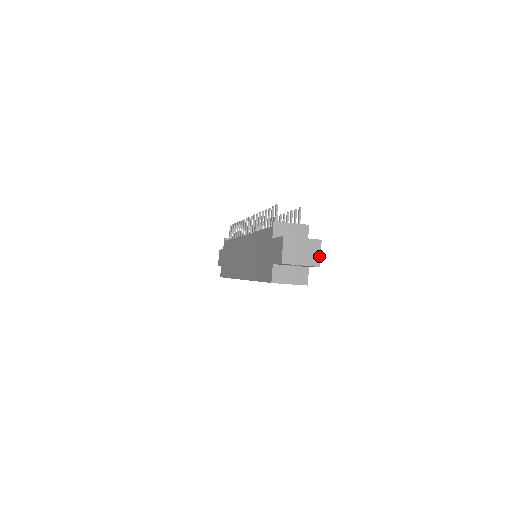
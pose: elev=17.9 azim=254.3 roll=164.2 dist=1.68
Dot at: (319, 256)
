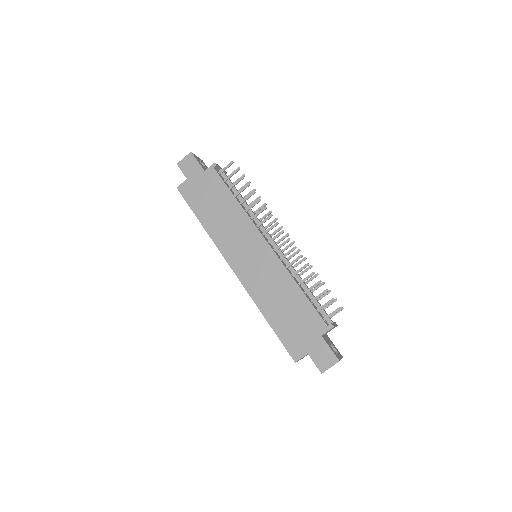
Dot at: occluded
